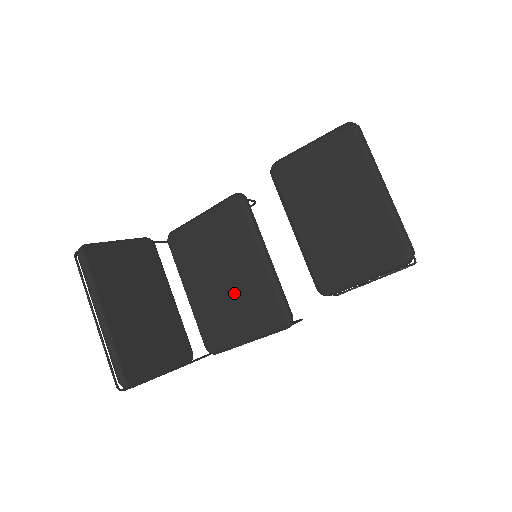
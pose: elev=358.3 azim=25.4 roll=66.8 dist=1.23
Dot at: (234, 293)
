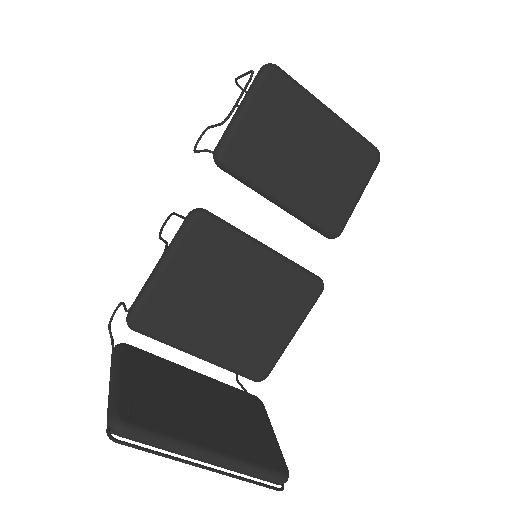
Dot at: (256, 307)
